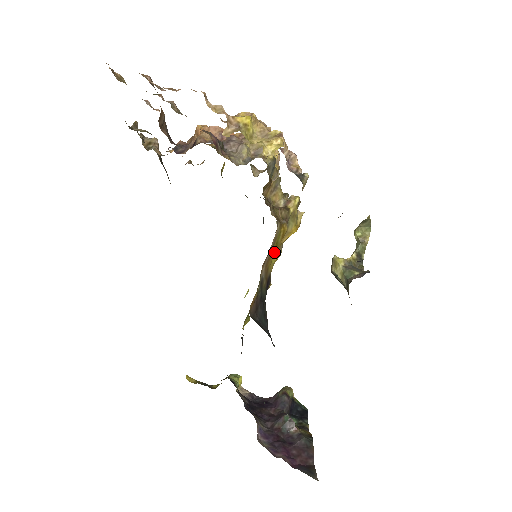
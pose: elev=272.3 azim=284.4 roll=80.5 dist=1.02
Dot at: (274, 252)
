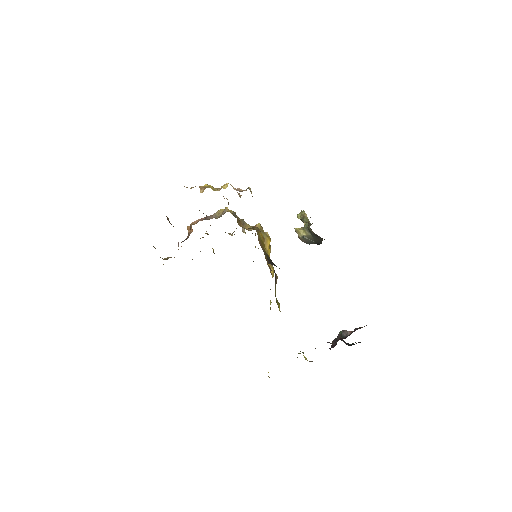
Dot at: occluded
